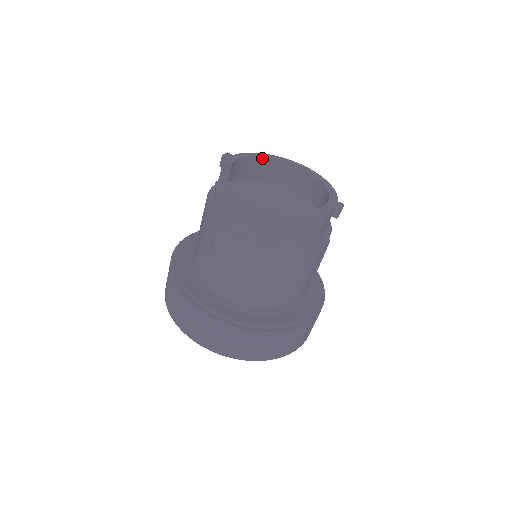
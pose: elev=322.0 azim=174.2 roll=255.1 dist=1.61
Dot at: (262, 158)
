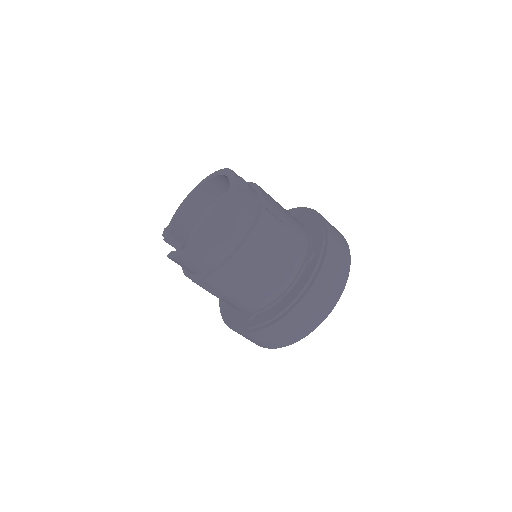
Dot at: (185, 204)
